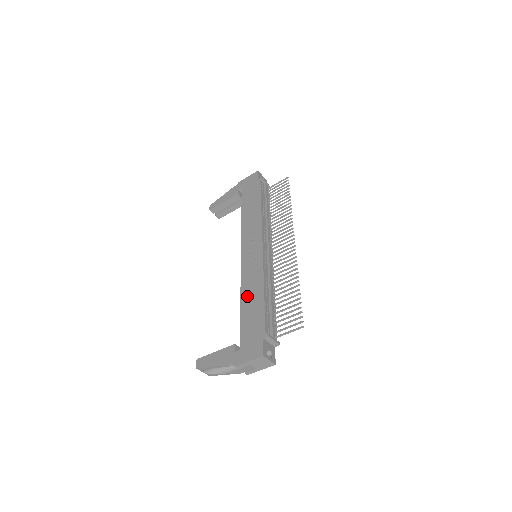
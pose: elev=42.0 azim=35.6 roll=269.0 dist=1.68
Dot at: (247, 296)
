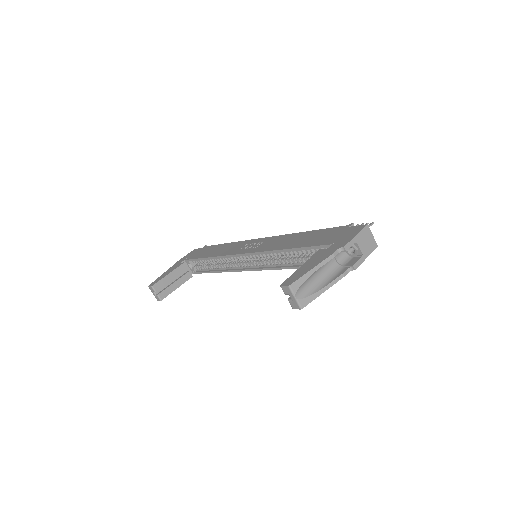
Dot at: (289, 243)
